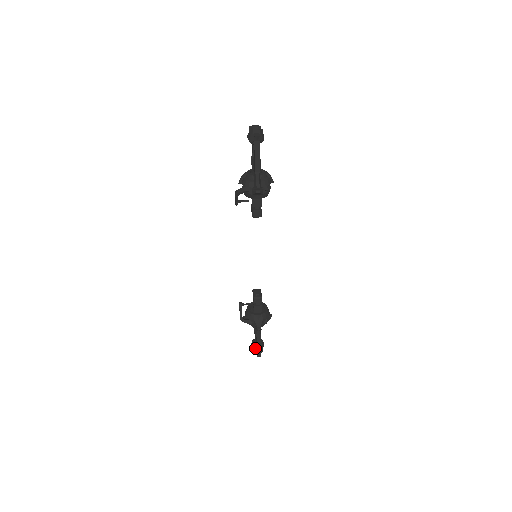
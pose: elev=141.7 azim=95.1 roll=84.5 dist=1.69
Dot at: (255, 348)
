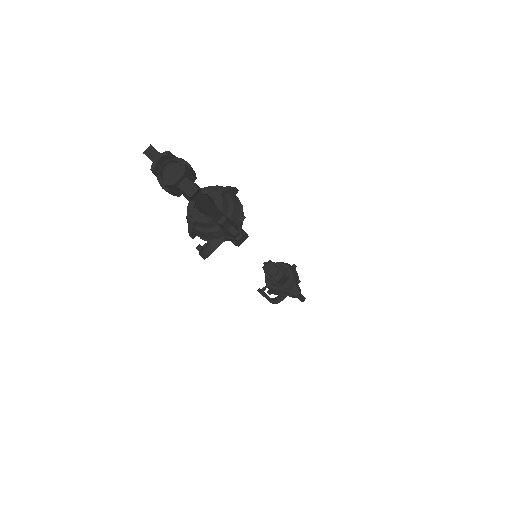
Dot at: (294, 296)
